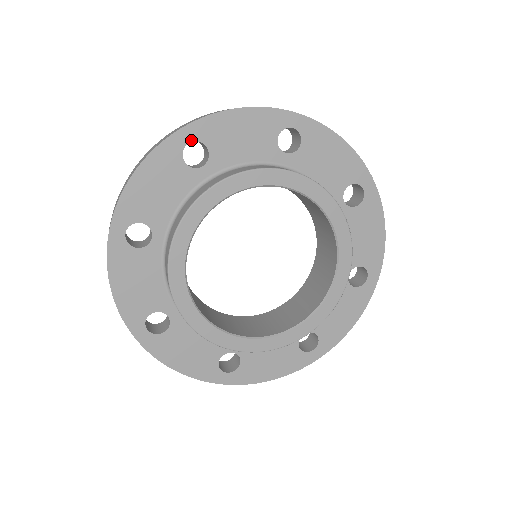
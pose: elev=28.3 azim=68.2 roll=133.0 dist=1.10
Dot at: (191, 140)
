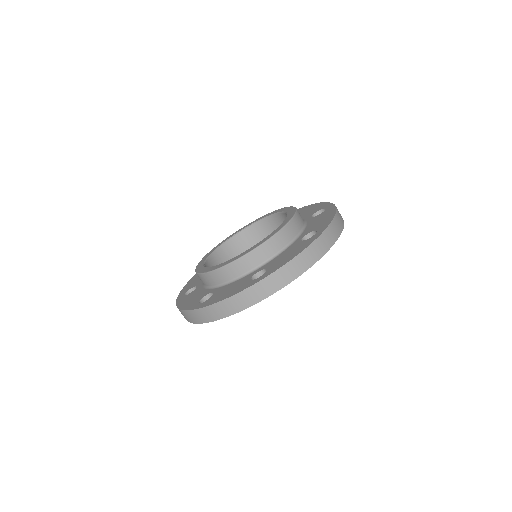
Dot at: occluded
